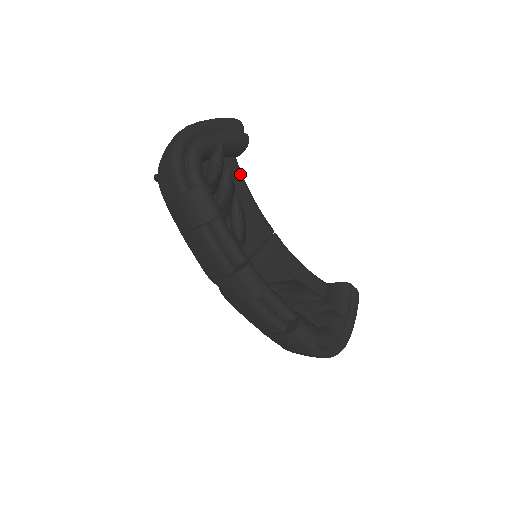
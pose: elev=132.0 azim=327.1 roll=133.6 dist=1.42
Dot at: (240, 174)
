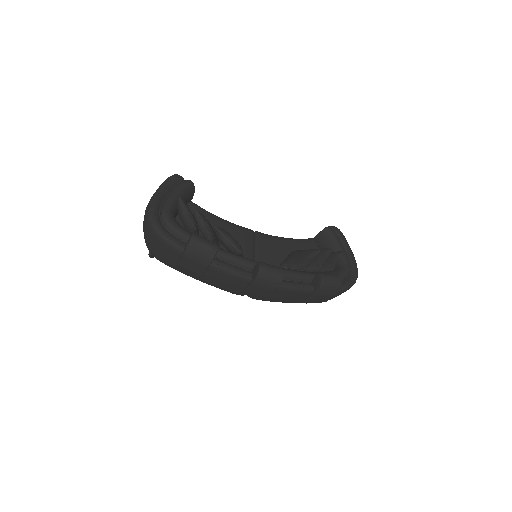
Dot at: (202, 210)
